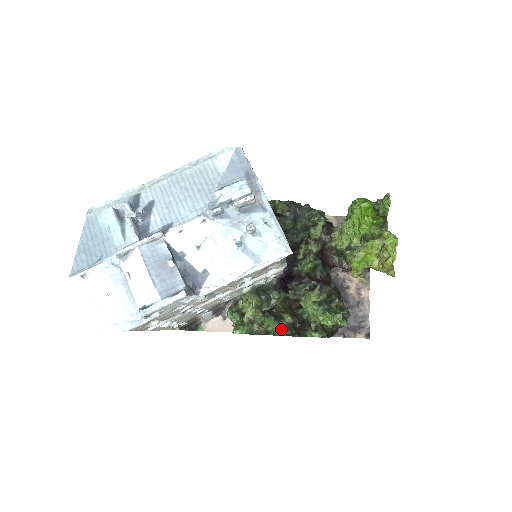
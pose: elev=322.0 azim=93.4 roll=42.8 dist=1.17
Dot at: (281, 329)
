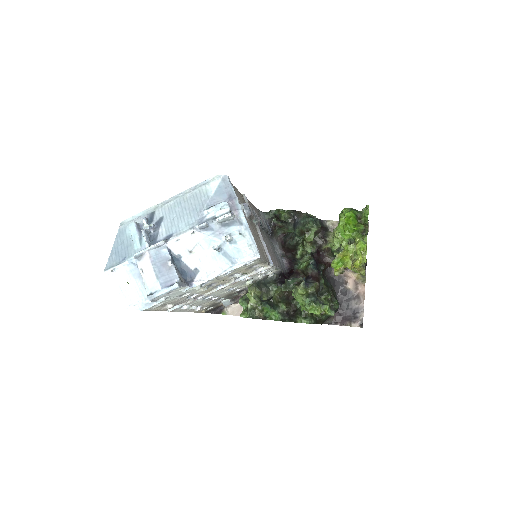
Dot at: (277, 315)
